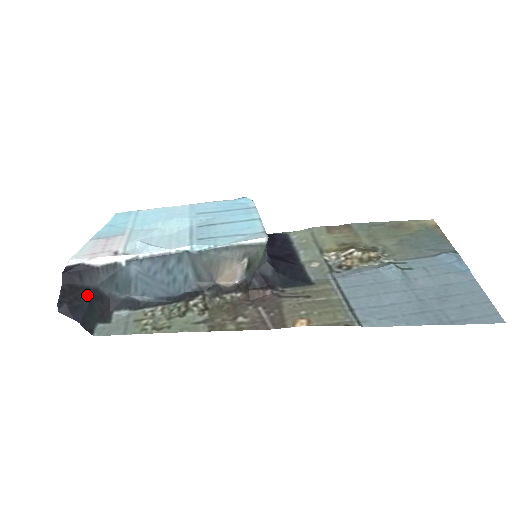
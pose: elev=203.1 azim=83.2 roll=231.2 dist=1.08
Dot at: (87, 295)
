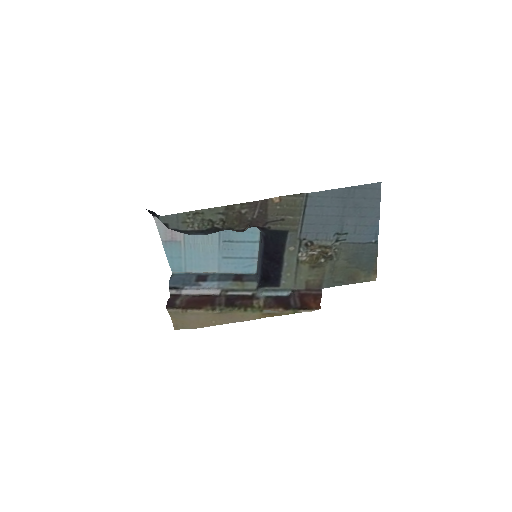
Dot at: occluded
